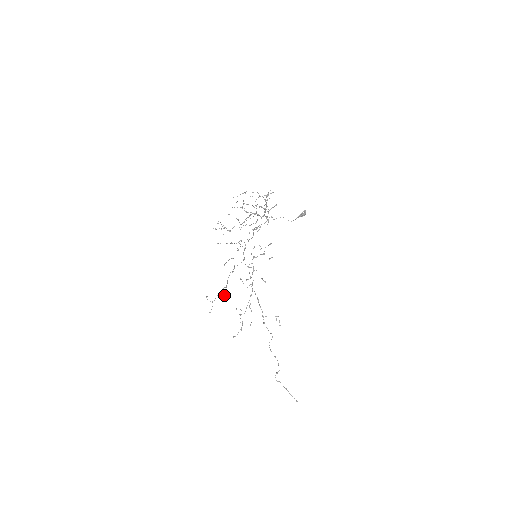
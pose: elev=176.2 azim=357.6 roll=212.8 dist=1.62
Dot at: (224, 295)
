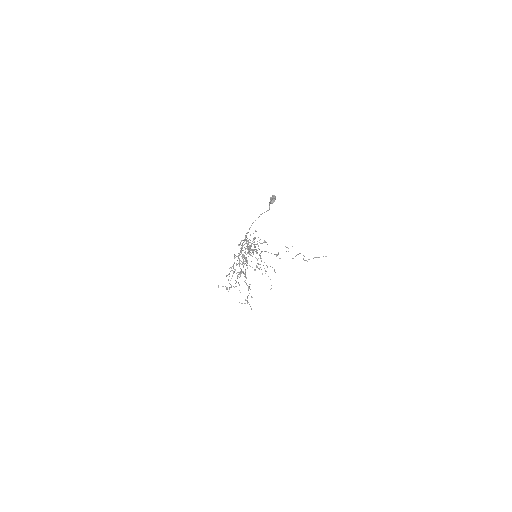
Dot at: occluded
